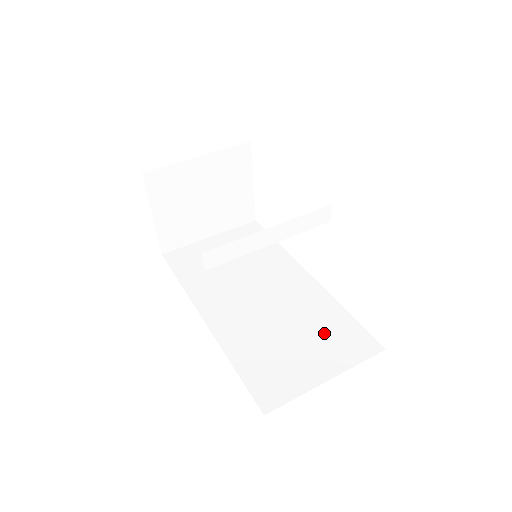
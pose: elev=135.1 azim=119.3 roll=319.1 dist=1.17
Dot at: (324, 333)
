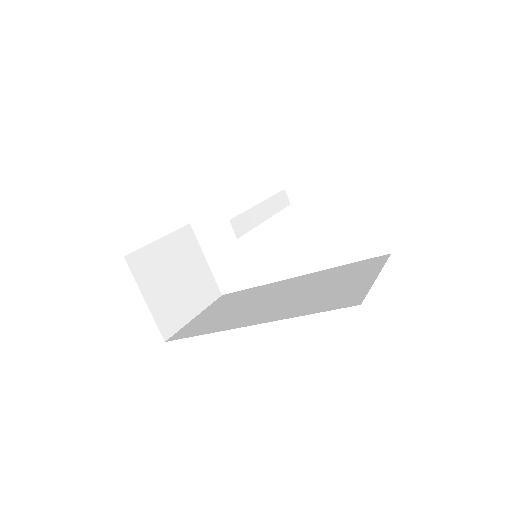
Dot at: (344, 275)
